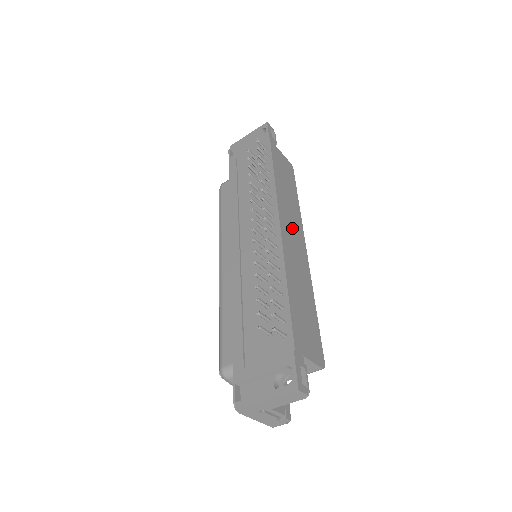
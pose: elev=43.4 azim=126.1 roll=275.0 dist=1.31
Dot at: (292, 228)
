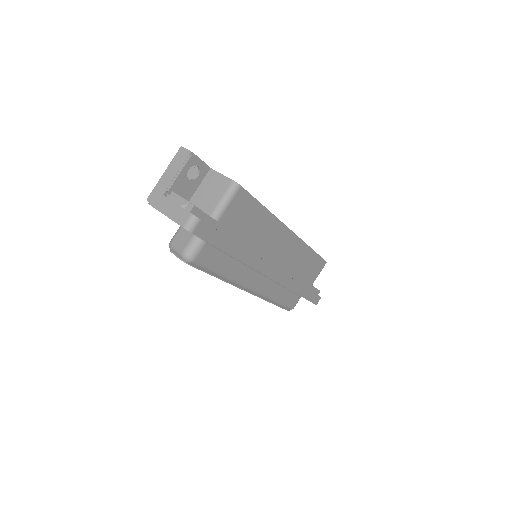
Dot at: occluded
